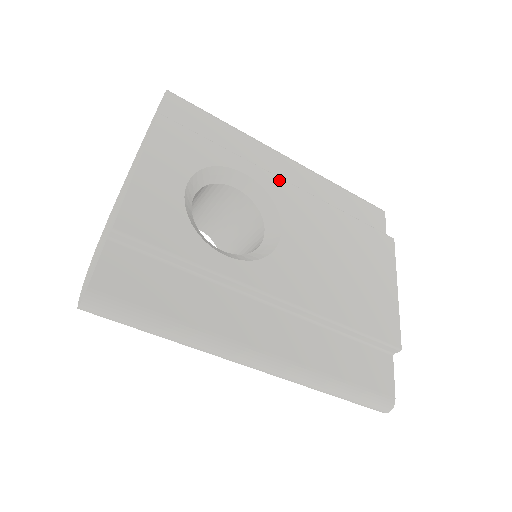
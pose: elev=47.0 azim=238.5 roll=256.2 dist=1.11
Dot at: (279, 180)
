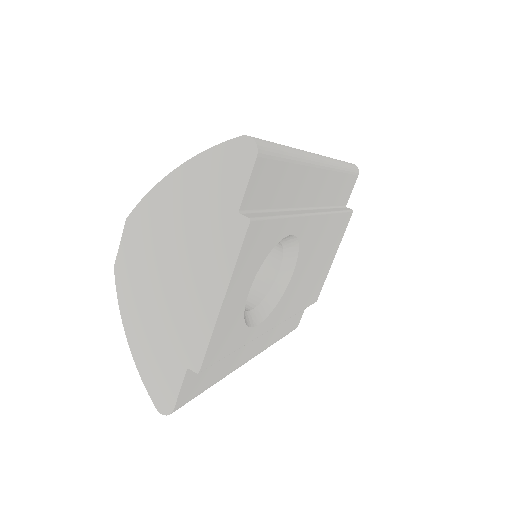
Dot at: (311, 219)
